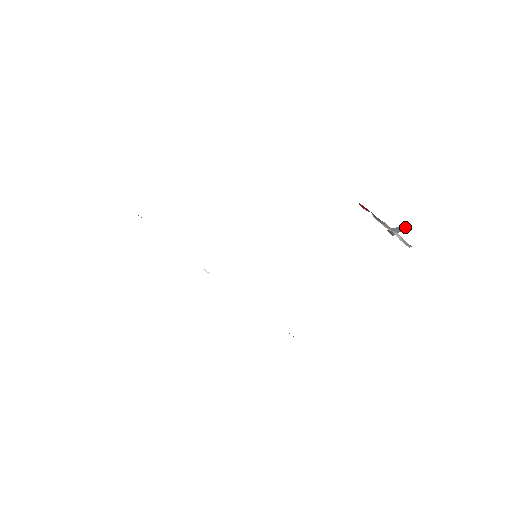
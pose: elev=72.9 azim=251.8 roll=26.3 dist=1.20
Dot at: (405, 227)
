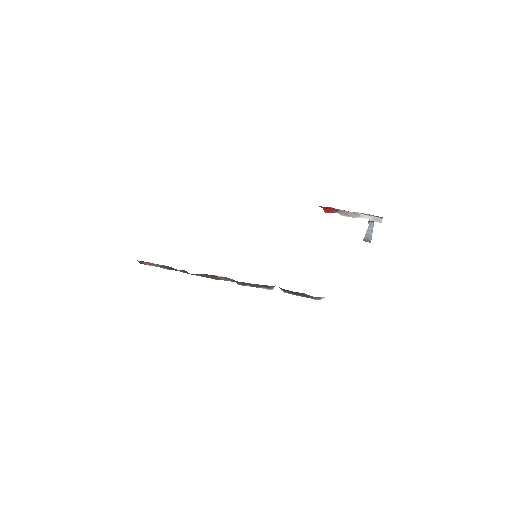
Dot at: (372, 221)
